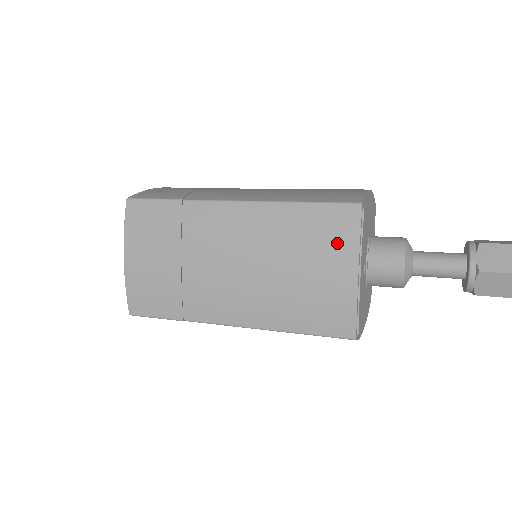
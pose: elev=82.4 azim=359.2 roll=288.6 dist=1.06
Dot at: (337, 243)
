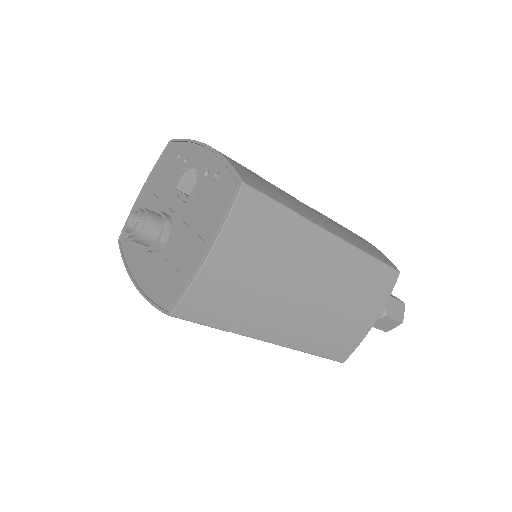
Dot at: (378, 297)
